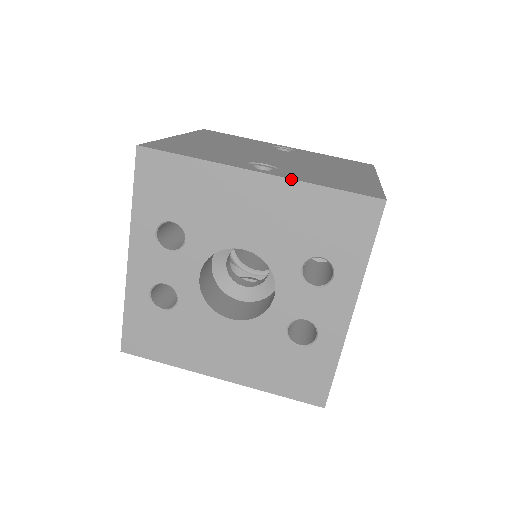
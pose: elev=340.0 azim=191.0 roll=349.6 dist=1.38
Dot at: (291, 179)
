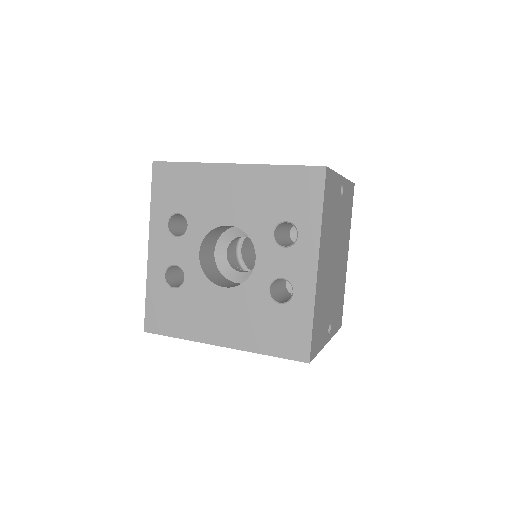
Dot at: (256, 164)
